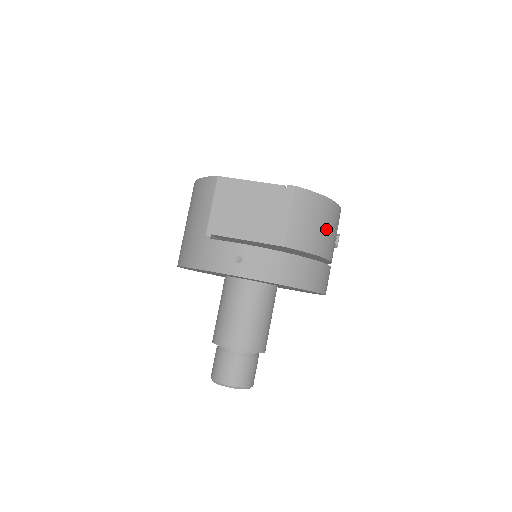
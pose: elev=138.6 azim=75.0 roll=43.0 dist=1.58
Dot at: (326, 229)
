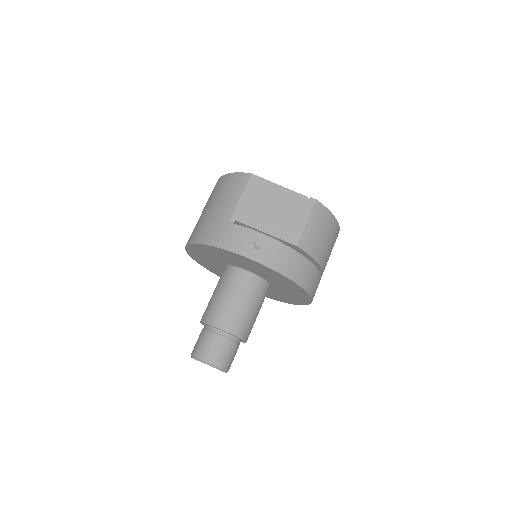
Dot at: (329, 244)
